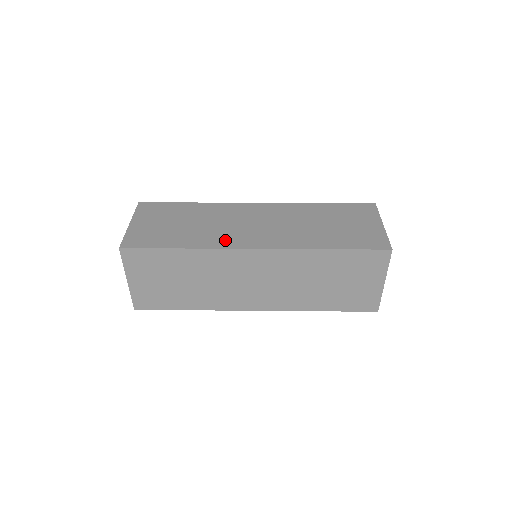
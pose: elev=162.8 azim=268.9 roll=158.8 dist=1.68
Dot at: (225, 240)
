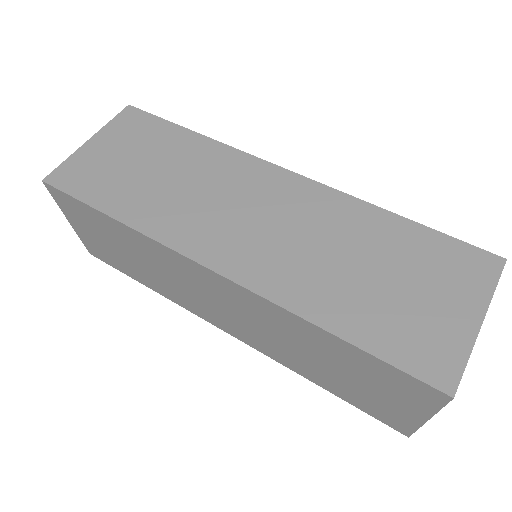
Dot at: (182, 230)
